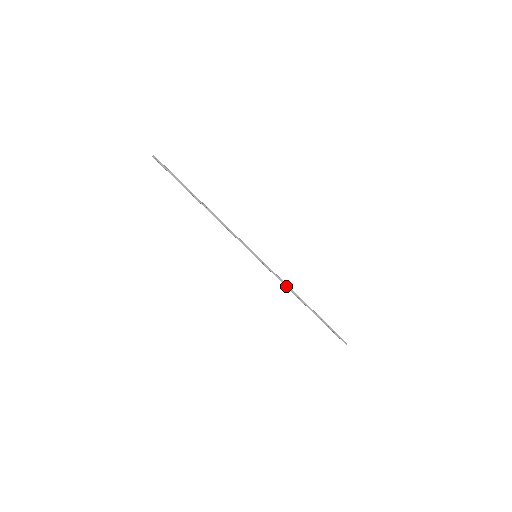
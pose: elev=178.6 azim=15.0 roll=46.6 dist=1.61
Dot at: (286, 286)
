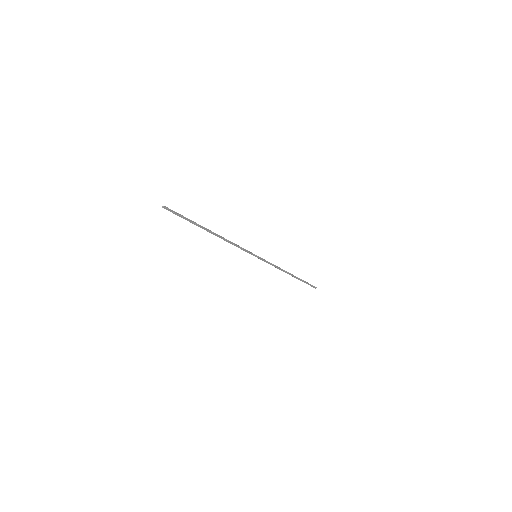
Dot at: (277, 268)
